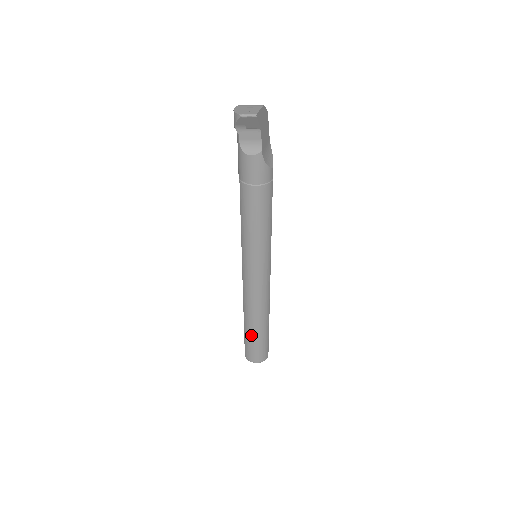
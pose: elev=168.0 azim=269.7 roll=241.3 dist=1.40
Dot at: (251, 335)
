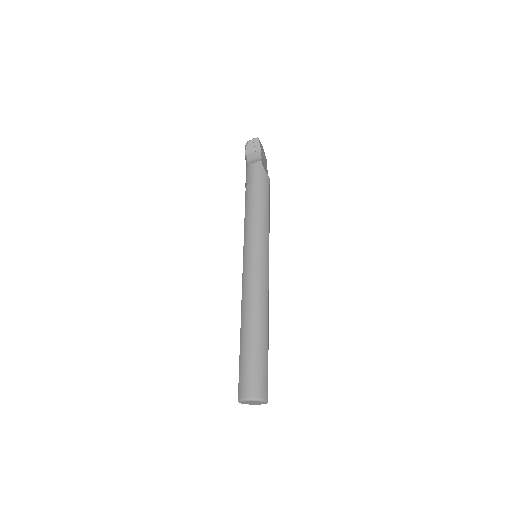
Dot at: (247, 346)
